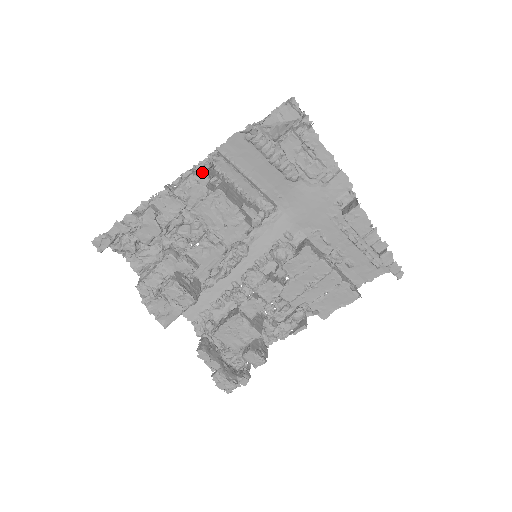
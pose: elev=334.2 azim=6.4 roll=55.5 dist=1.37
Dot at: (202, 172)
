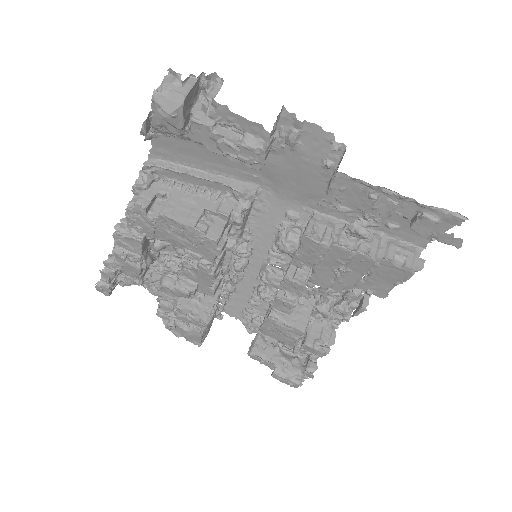
Dot at: (135, 201)
